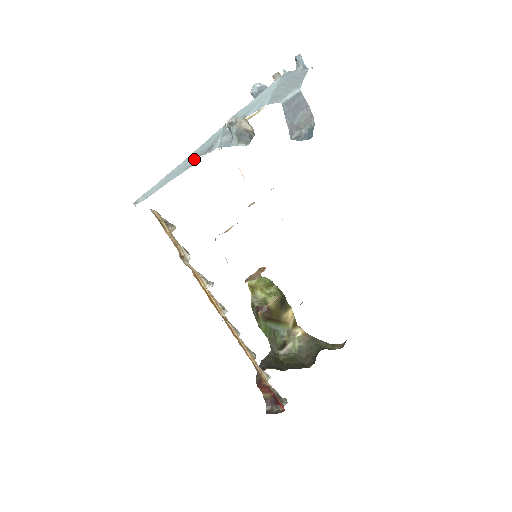
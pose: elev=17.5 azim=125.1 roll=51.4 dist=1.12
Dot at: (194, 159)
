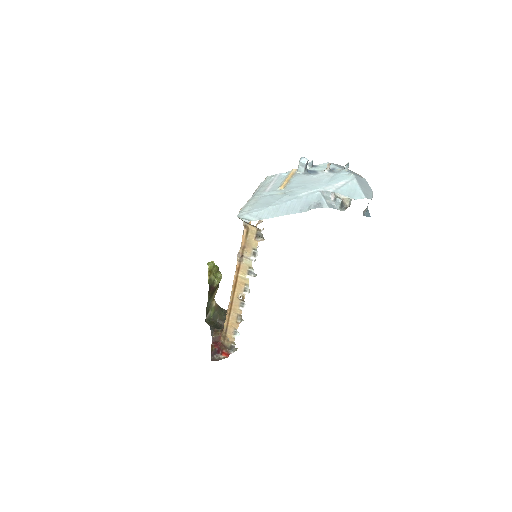
Dot at: (305, 206)
